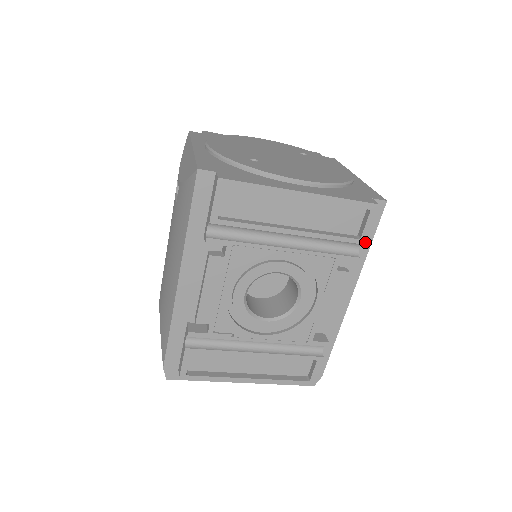
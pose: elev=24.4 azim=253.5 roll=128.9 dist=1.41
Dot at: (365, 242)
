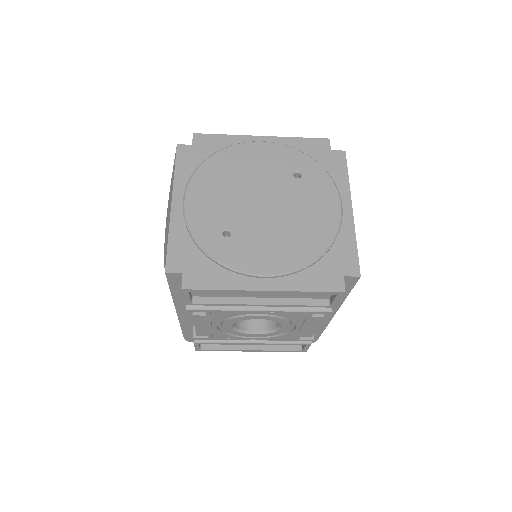
Dot at: occluded
